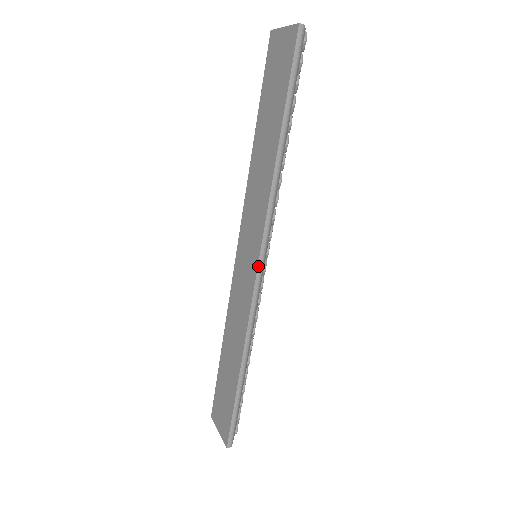
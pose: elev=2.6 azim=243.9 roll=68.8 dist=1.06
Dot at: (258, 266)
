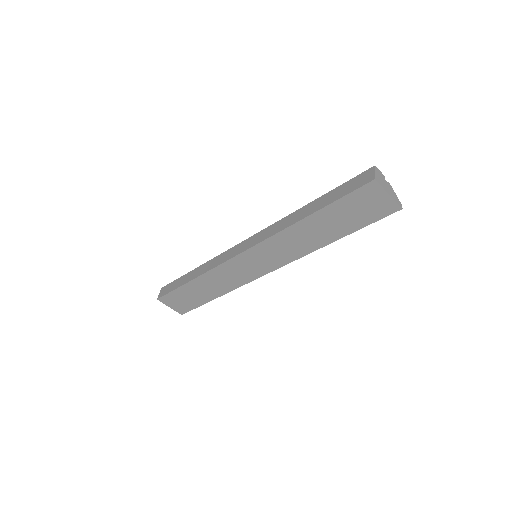
Dot at: occluded
